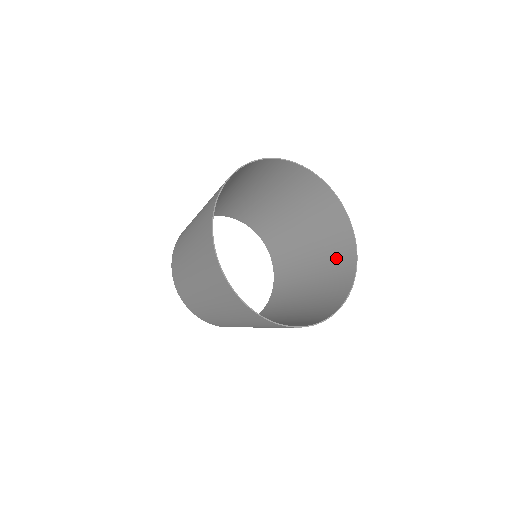
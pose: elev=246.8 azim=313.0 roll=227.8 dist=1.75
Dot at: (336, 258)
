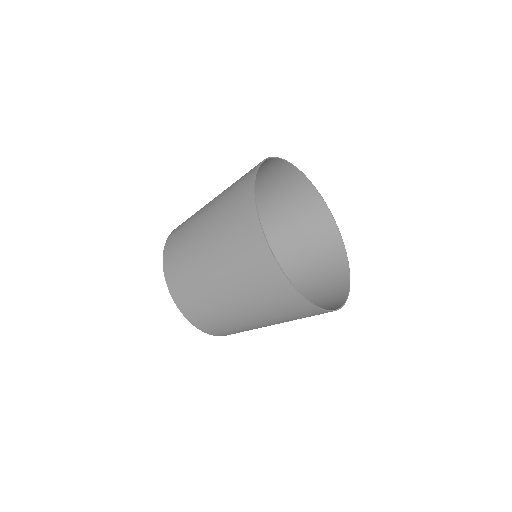
Dot at: (319, 247)
